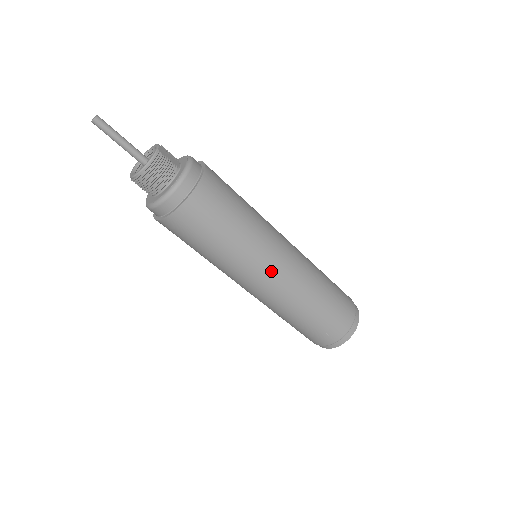
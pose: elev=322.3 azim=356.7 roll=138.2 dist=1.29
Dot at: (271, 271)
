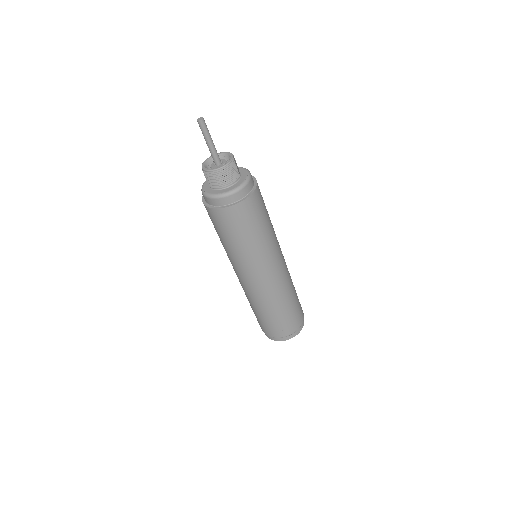
Dot at: (269, 271)
